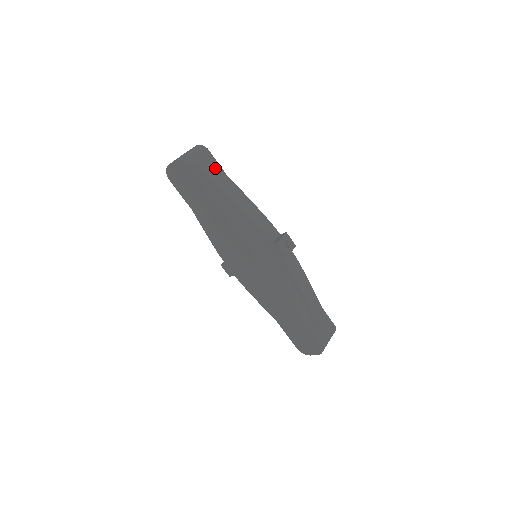
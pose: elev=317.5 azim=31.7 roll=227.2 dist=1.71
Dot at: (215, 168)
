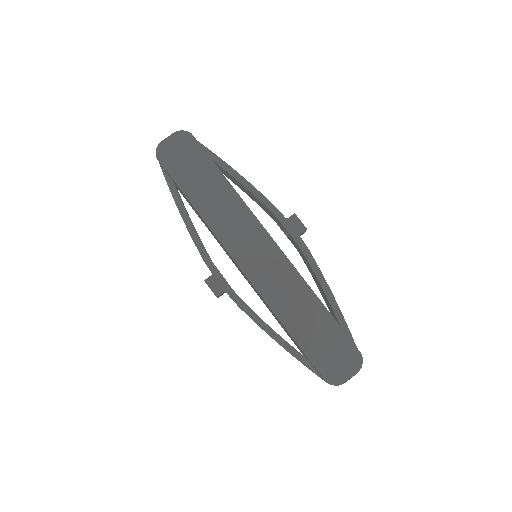
Dot at: occluded
